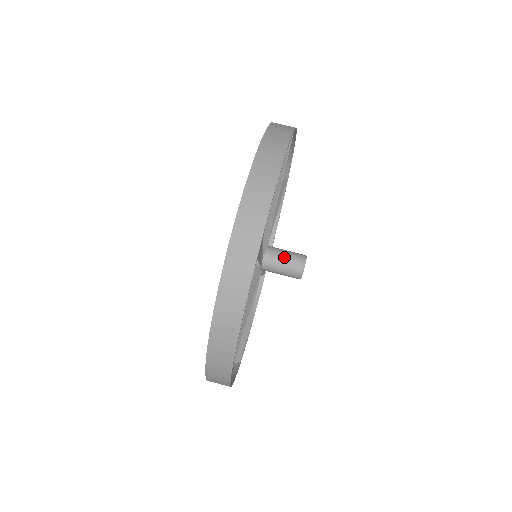
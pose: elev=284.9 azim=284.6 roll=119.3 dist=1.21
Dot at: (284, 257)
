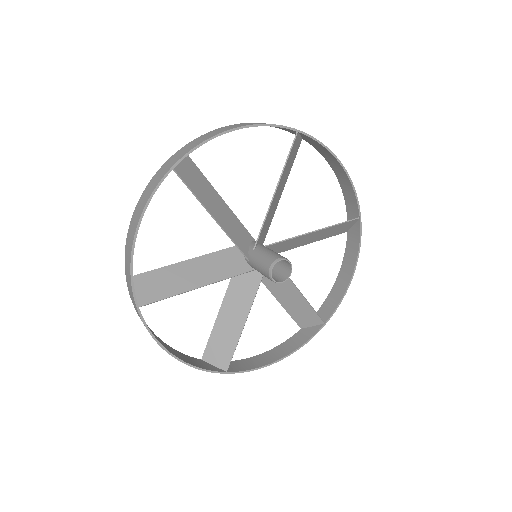
Dot at: (276, 253)
